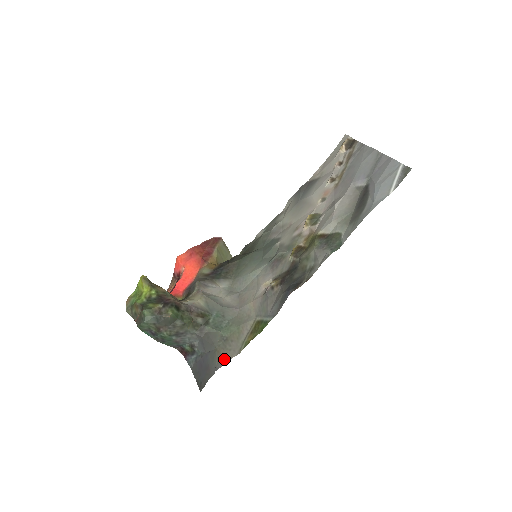
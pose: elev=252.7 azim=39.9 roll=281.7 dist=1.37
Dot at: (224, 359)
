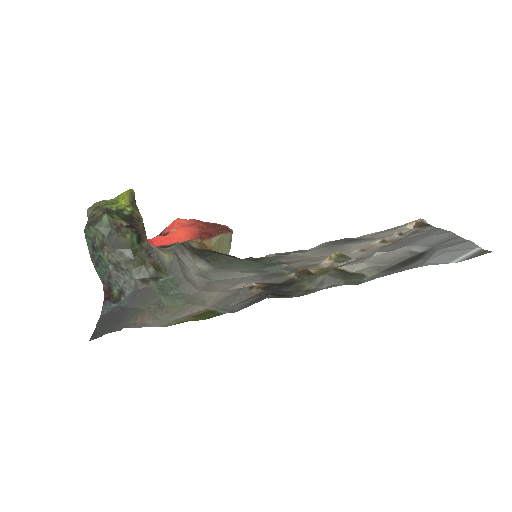
Dot at: (143, 323)
